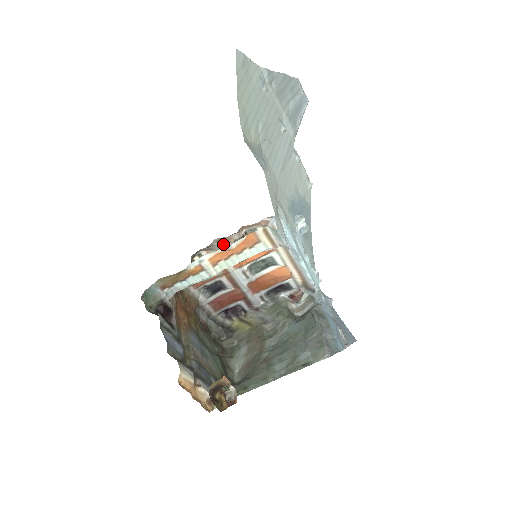
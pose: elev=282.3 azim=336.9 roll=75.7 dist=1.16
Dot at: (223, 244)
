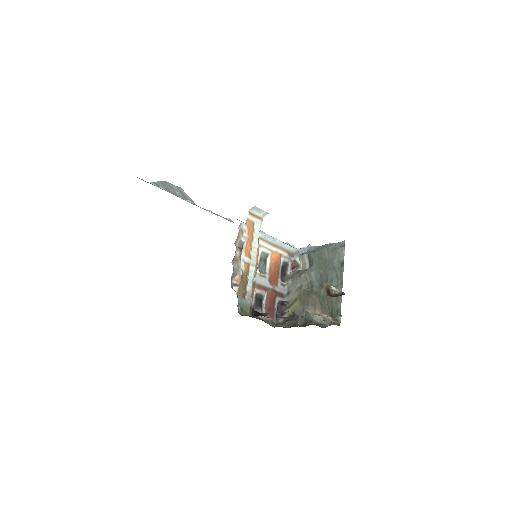
Dot at: (237, 264)
